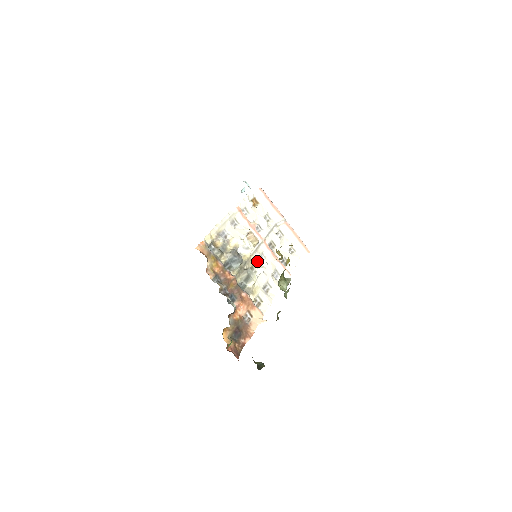
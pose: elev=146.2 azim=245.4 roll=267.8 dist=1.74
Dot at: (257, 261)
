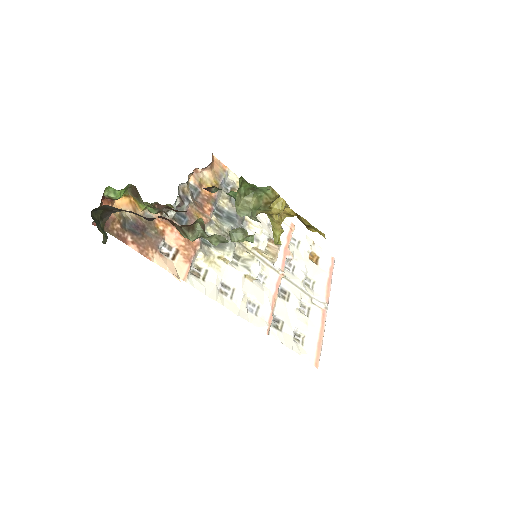
Dot at: (251, 260)
